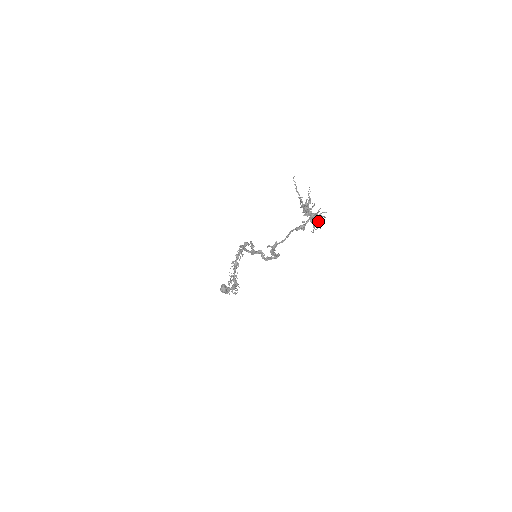
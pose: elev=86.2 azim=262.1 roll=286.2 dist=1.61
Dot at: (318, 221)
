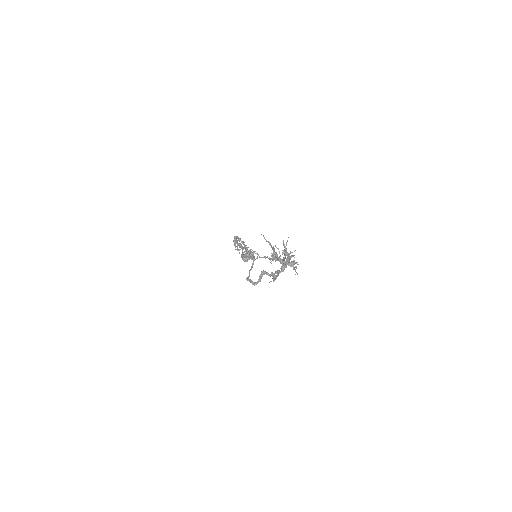
Dot at: (293, 264)
